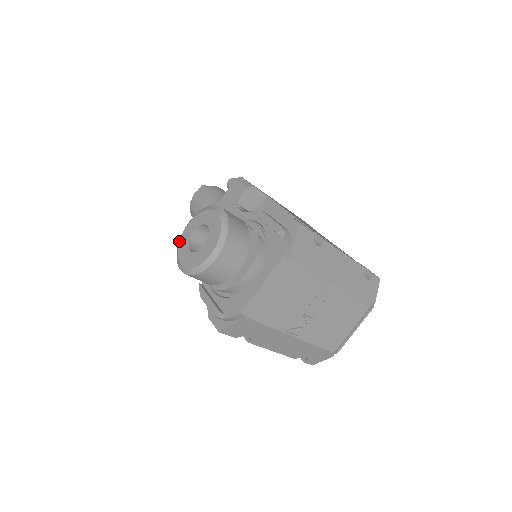
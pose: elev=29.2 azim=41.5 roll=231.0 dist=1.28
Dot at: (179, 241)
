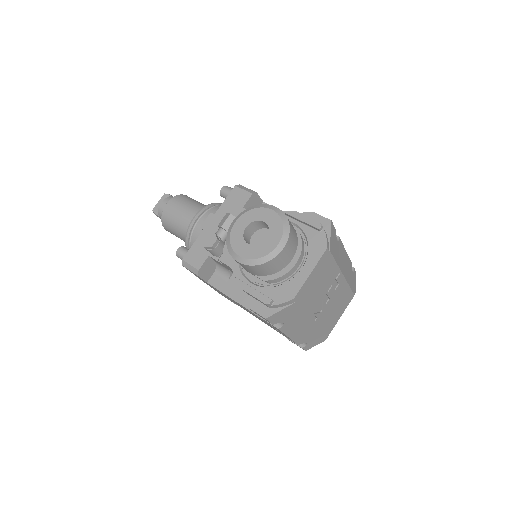
Dot at: (229, 236)
